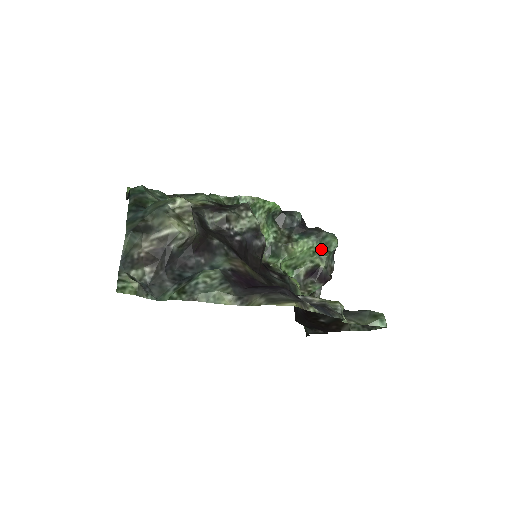
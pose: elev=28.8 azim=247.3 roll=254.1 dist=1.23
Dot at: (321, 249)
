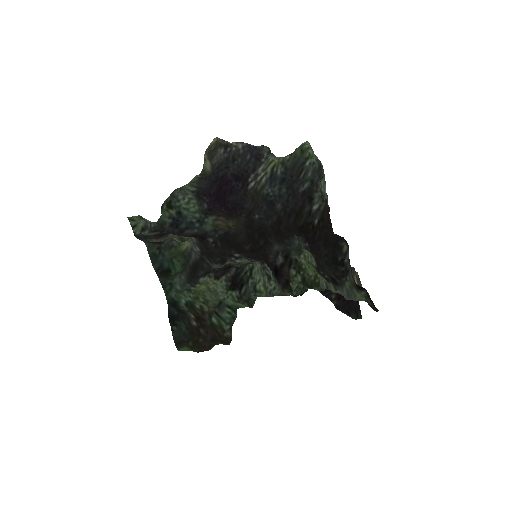
Dot at: occluded
